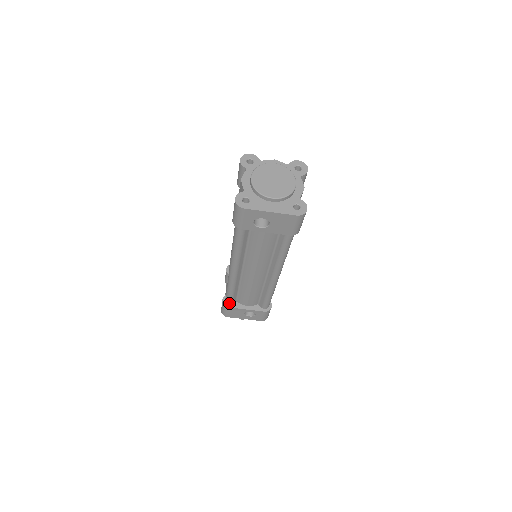
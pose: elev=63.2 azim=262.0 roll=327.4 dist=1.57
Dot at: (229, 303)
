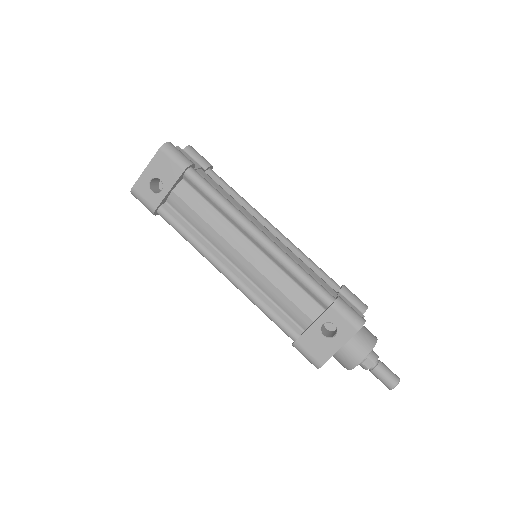
Dot at: (293, 336)
